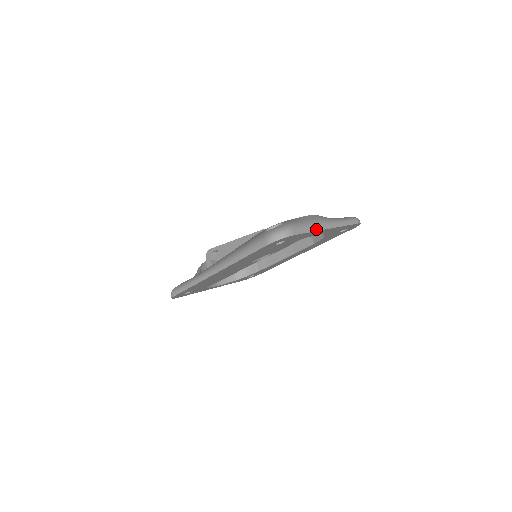
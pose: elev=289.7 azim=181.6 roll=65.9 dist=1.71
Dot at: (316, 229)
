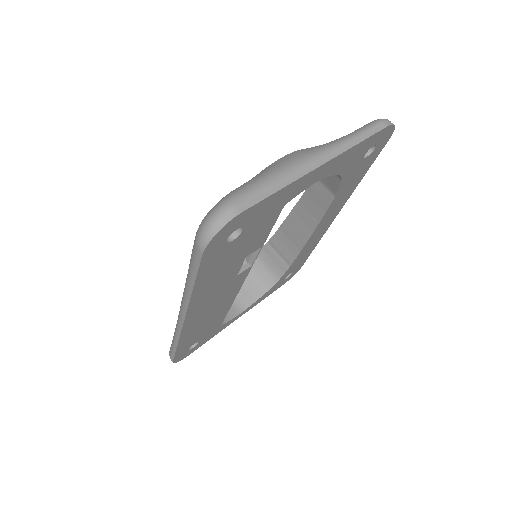
Dot at: (292, 178)
